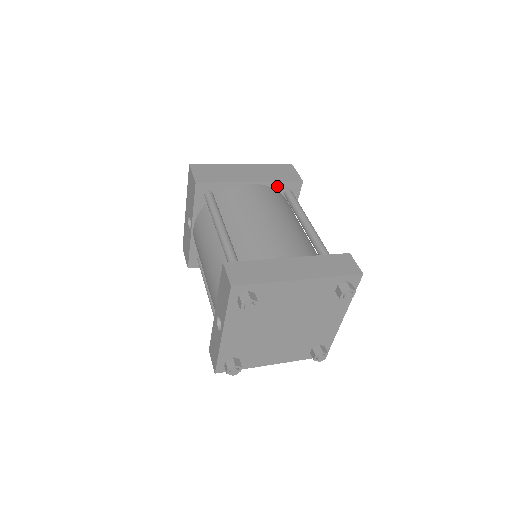
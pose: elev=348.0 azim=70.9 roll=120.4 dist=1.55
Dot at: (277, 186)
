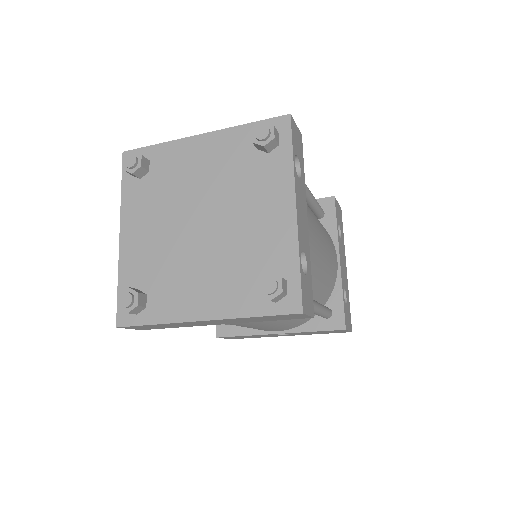
Dot at: occluded
